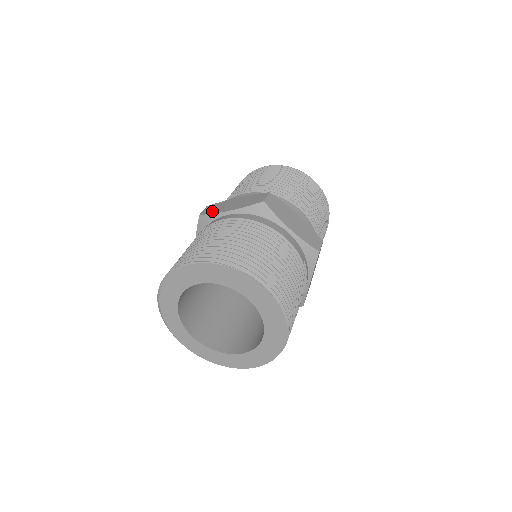
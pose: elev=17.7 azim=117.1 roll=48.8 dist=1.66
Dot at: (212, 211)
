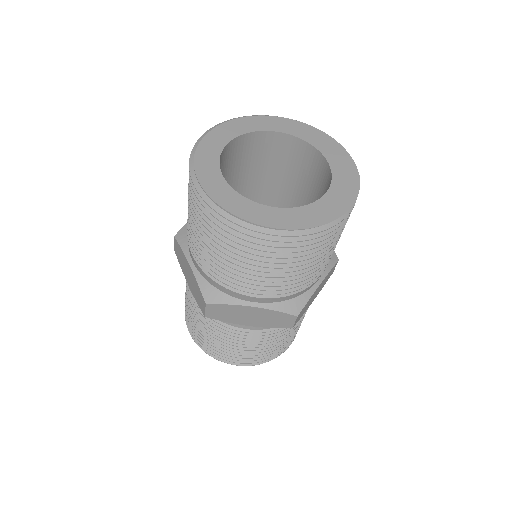
Dot at: occluded
